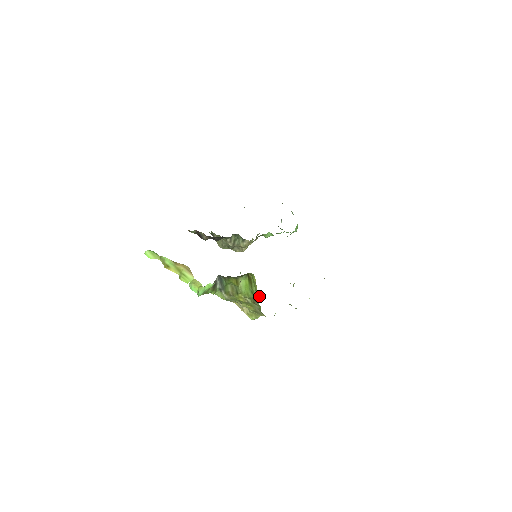
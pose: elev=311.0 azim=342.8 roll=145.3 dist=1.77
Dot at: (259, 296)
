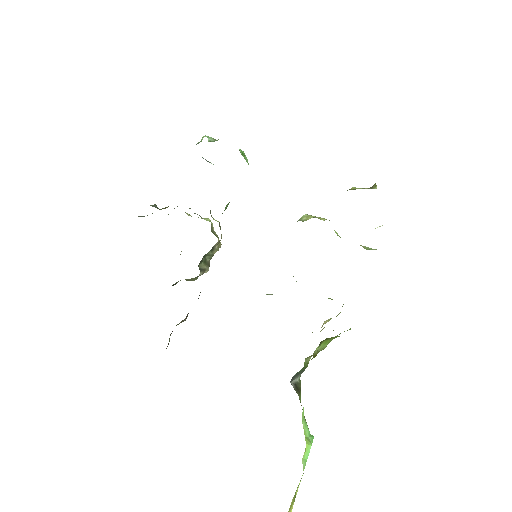
Dot at: (349, 329)
